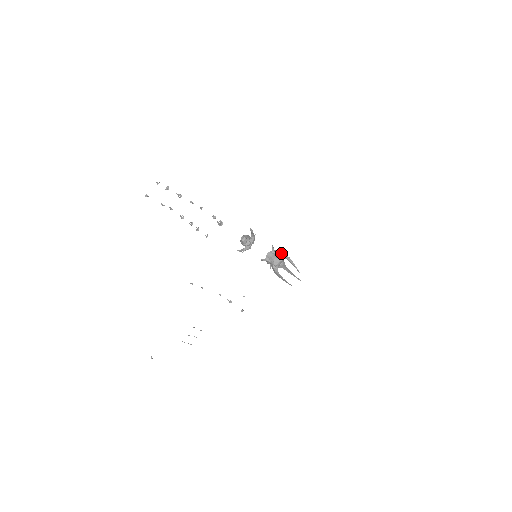
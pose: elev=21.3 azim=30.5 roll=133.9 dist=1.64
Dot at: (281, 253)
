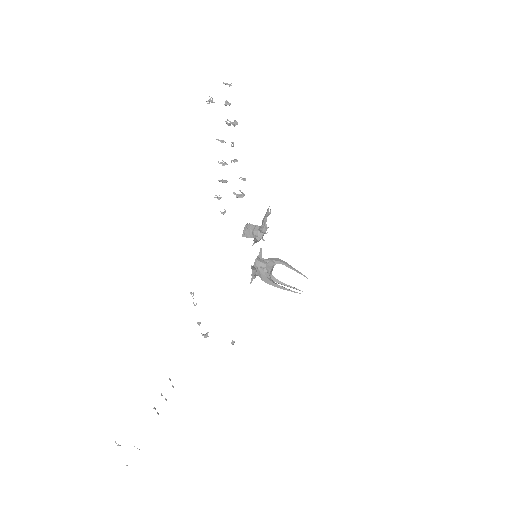
Dot at: (271, 258)
